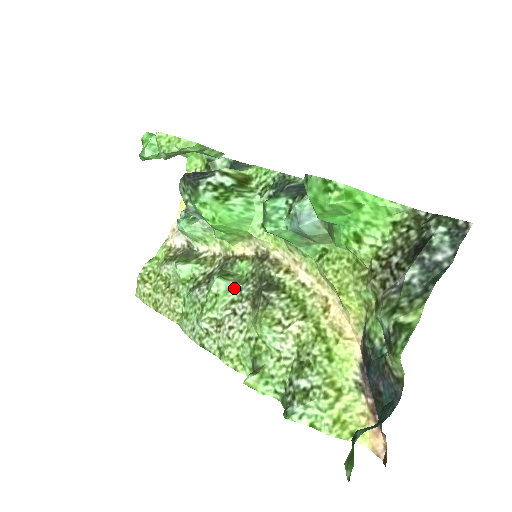
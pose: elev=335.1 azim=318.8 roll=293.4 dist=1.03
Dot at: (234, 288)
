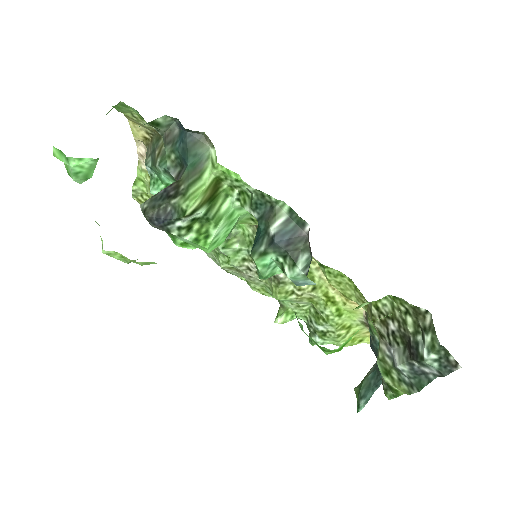
Dot at: (241, 250)
